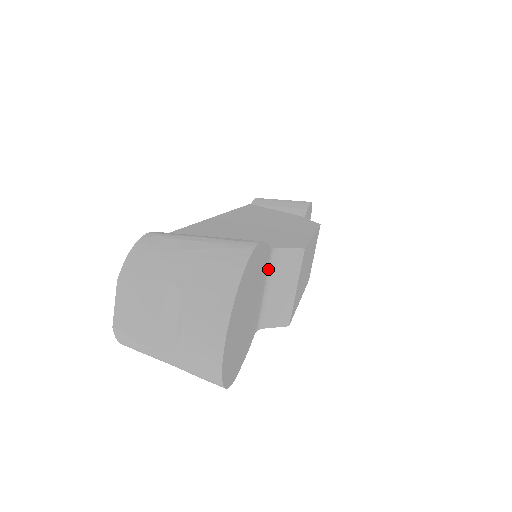
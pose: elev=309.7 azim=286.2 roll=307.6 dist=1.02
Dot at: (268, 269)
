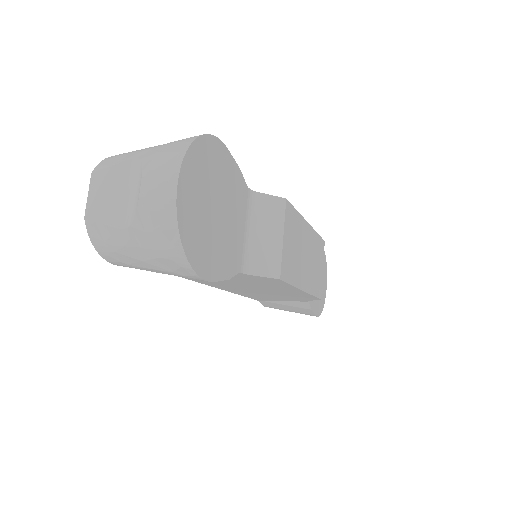
Dot at: (248, 209)
